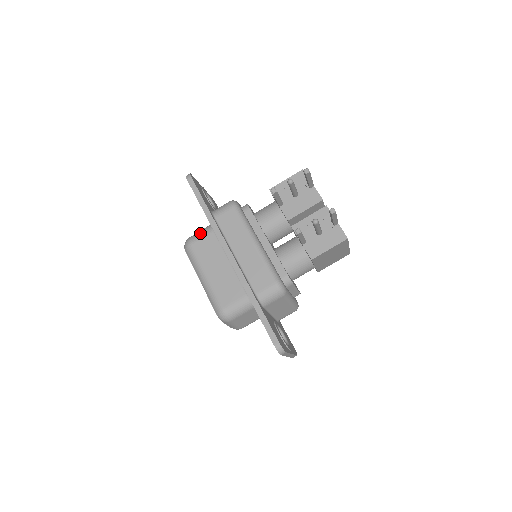
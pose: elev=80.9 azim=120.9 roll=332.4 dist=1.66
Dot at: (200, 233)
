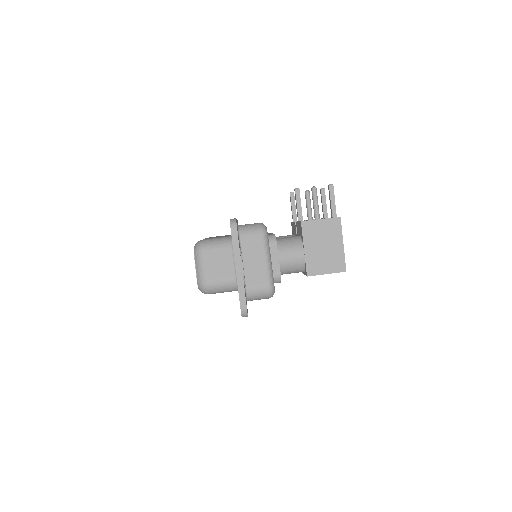
Dot at: occluded
